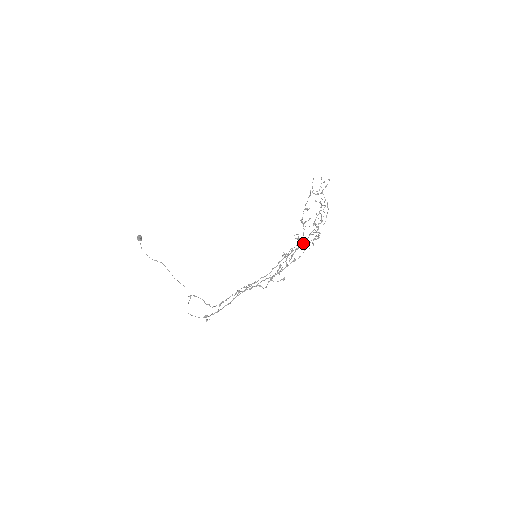
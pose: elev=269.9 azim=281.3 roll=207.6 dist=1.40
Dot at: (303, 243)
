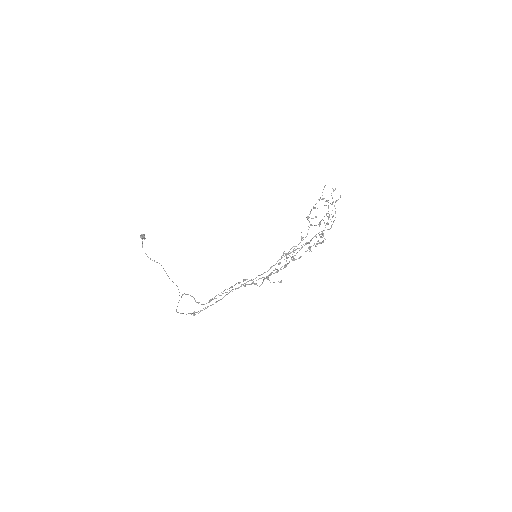
Dot at: (306, 242)
